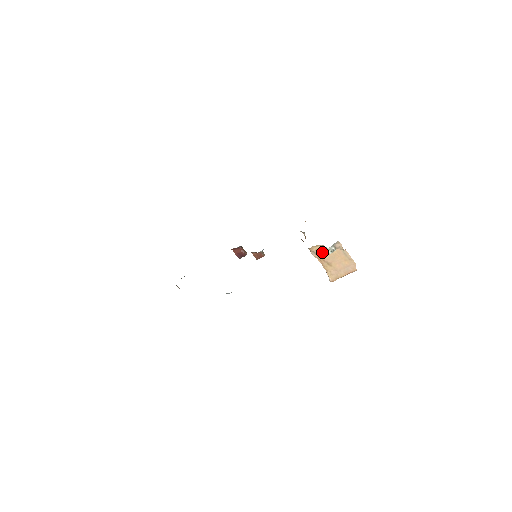
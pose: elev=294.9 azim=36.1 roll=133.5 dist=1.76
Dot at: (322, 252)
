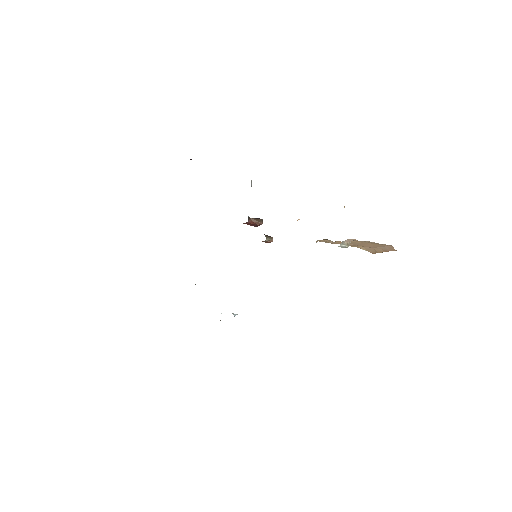
Dot at: (336, 241)
